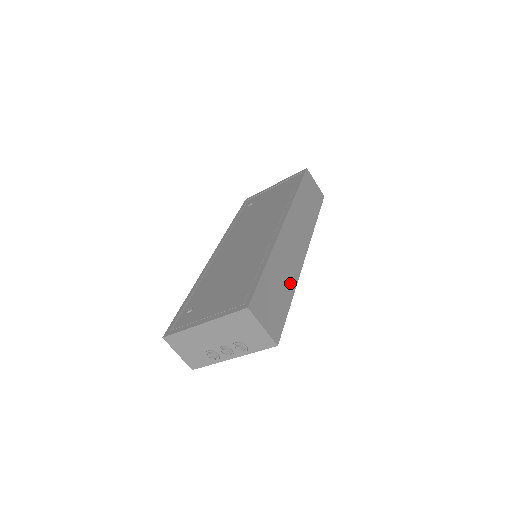
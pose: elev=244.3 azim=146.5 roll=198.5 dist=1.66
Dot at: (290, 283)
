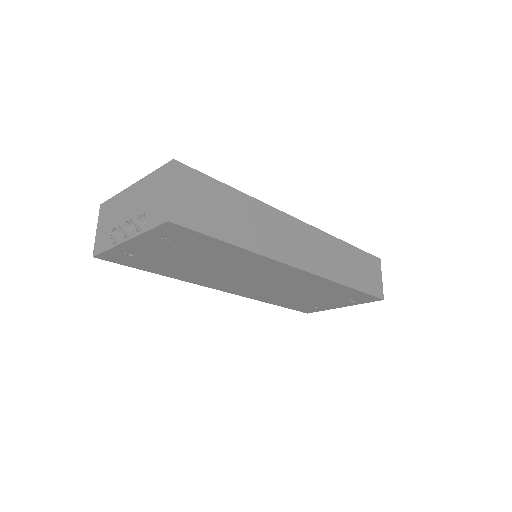
Dot at: (251, 240)
